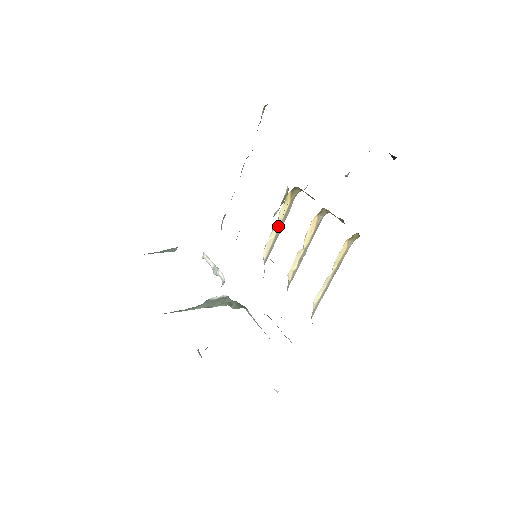
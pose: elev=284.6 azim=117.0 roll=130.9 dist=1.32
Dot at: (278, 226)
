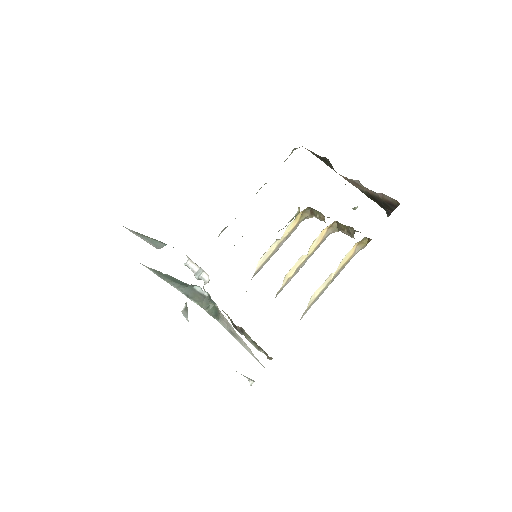
Dot at: (280, 241)
